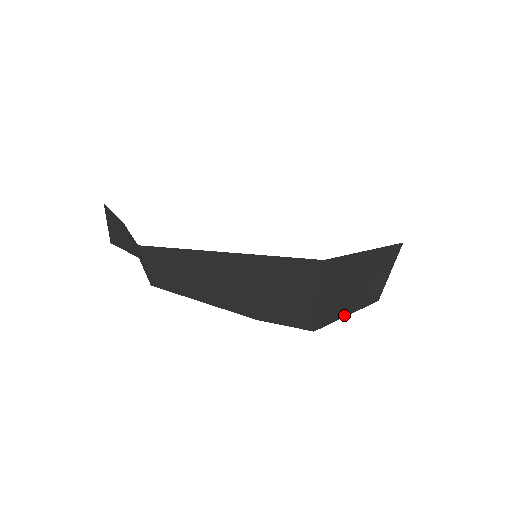
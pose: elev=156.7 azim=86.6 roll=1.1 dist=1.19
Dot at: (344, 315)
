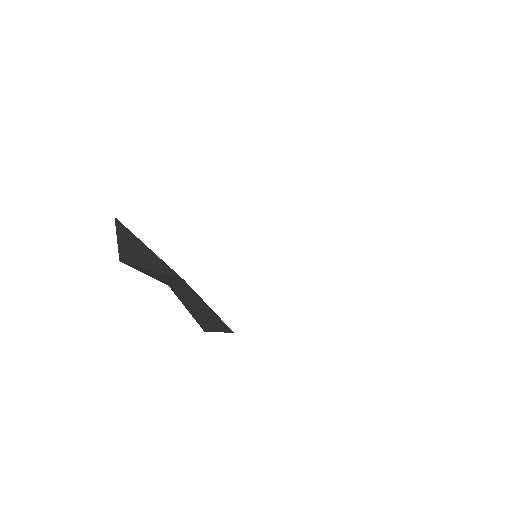
Dot at: occluded
